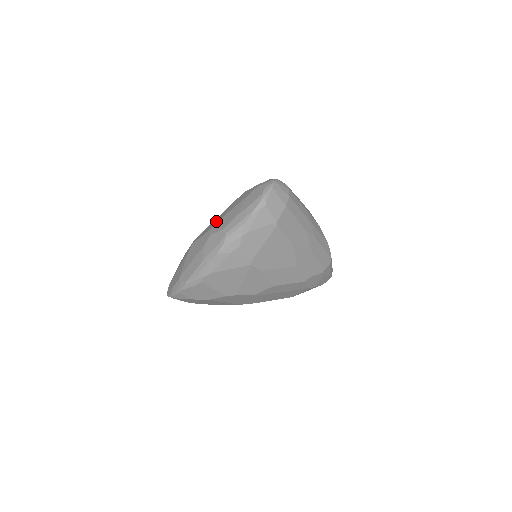
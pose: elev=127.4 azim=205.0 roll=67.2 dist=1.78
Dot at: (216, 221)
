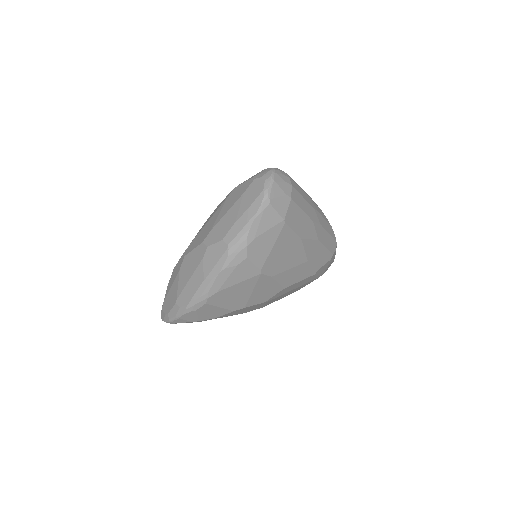
Dot at: (209, 228)
